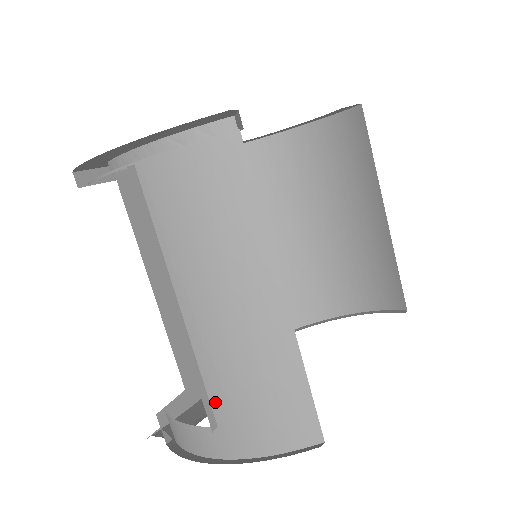
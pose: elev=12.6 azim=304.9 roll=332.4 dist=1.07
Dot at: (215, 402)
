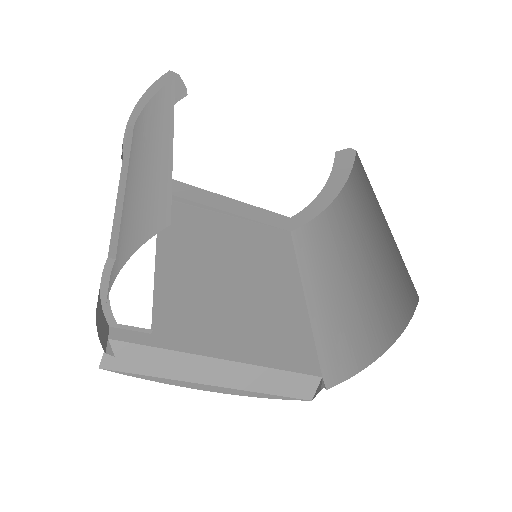
Dot at: (120, 237)
